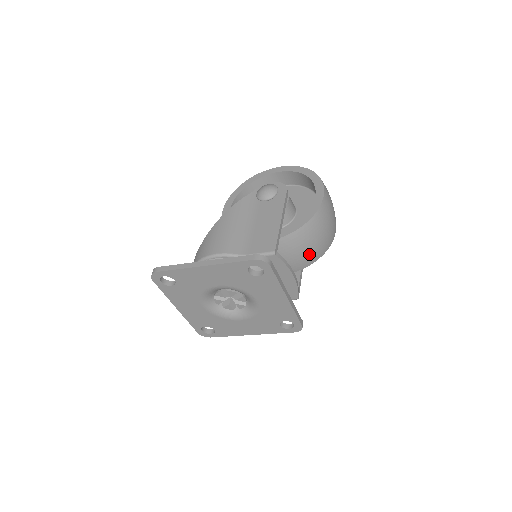
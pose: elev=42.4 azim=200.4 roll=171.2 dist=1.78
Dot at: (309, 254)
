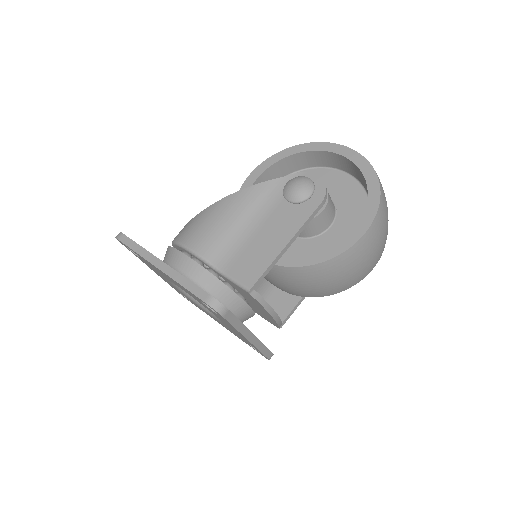
Dot at: (313, 291)
